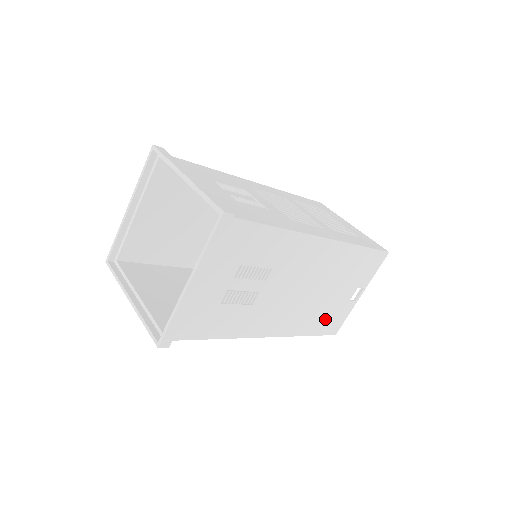
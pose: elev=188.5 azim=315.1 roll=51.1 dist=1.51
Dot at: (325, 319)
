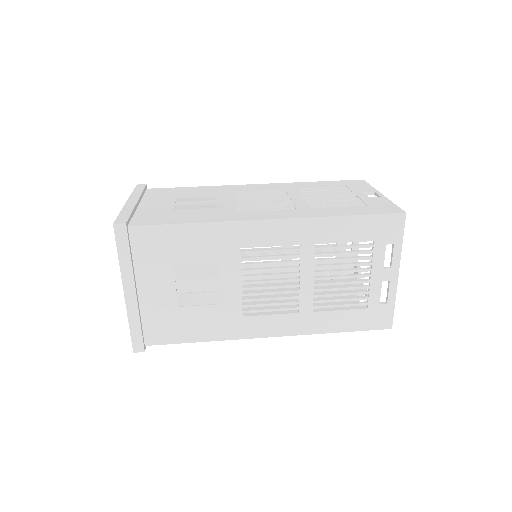
Dot at: occluded
